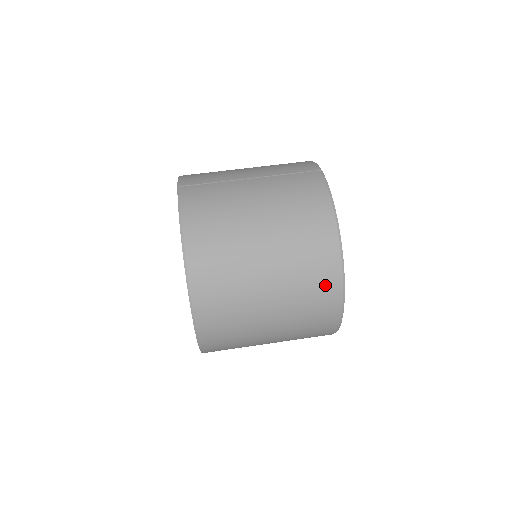
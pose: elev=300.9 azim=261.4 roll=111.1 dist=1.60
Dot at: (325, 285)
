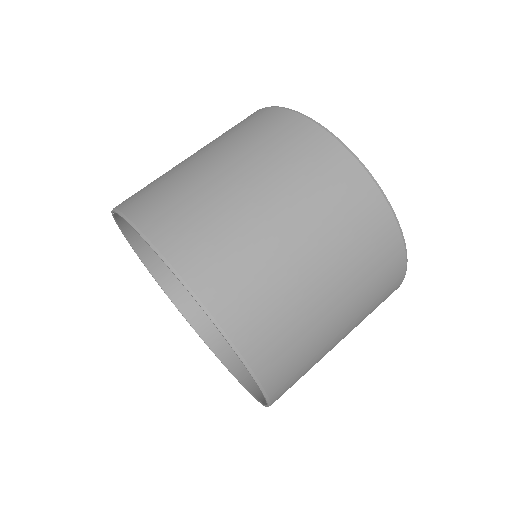
Dot at: (336, 171)
